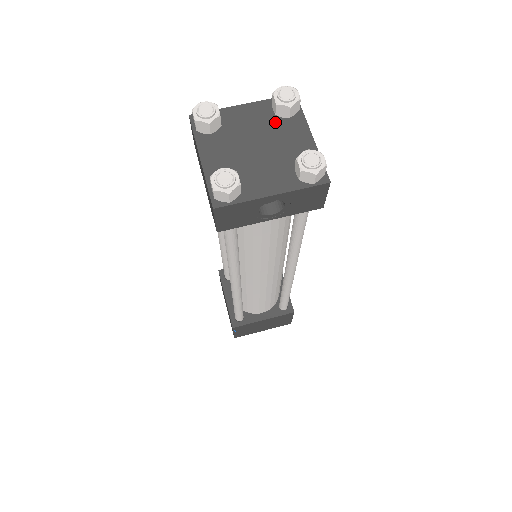
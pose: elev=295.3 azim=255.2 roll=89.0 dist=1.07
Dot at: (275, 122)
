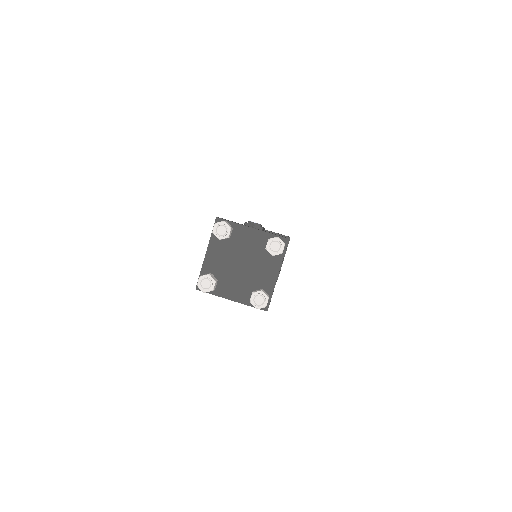
Dot at: (263, 253)
